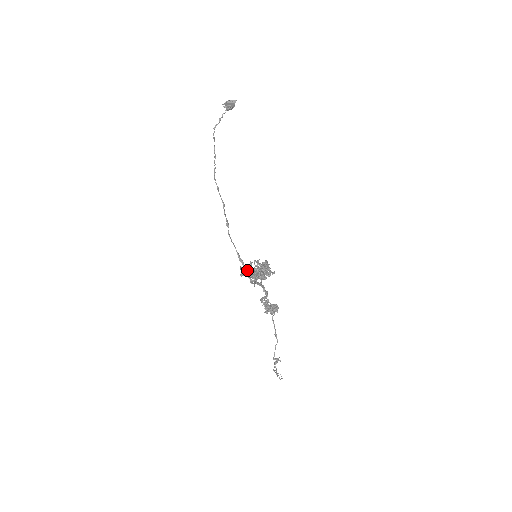
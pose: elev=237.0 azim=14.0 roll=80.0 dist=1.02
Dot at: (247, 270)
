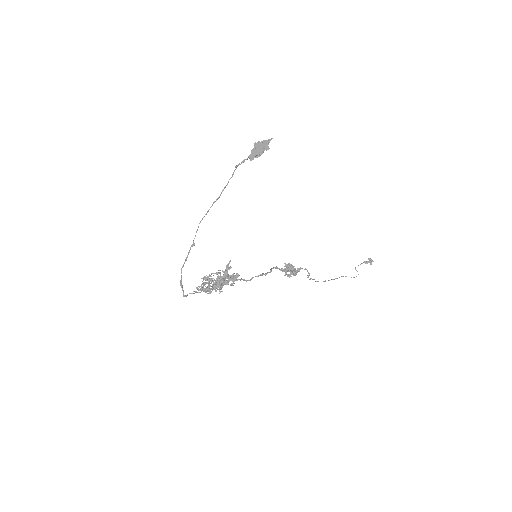
Dot at: (227, 269)
